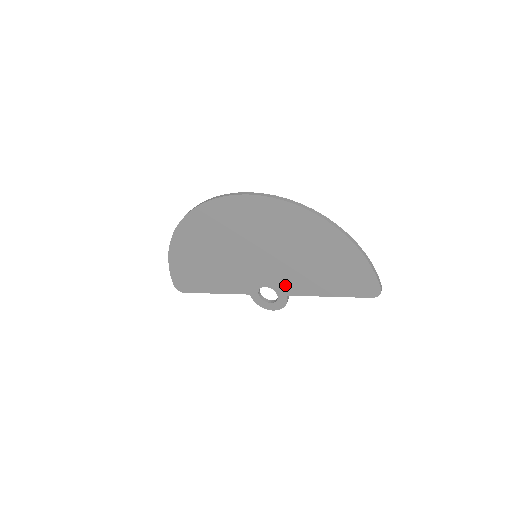
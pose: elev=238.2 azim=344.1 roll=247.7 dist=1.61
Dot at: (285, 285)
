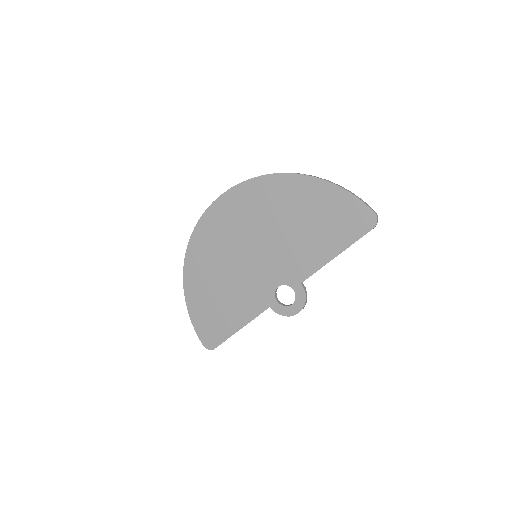
Dot at: (293, 271)
